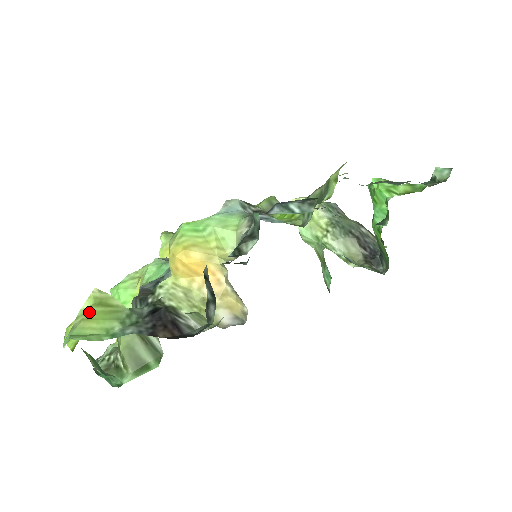
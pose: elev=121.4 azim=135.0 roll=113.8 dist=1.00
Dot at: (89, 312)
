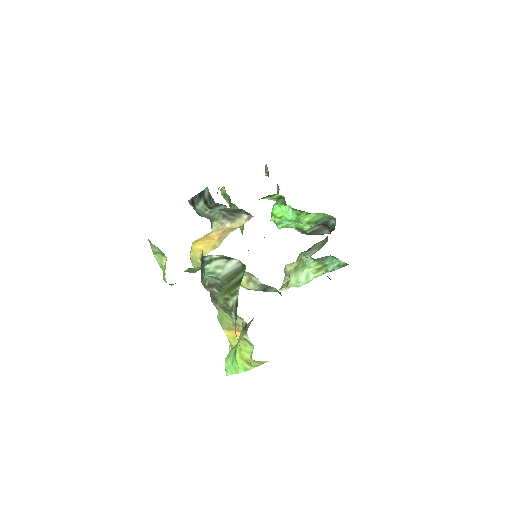
Dot at: occluded
